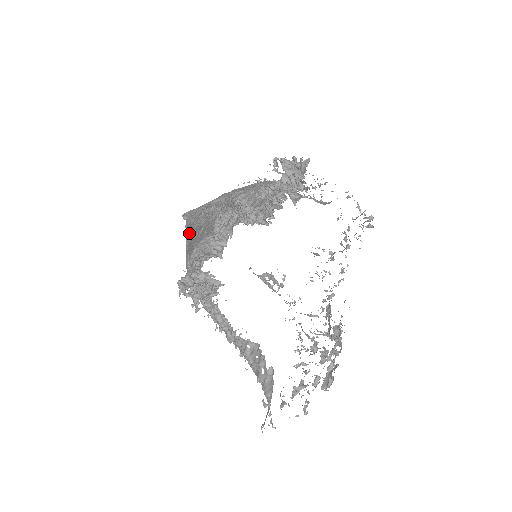
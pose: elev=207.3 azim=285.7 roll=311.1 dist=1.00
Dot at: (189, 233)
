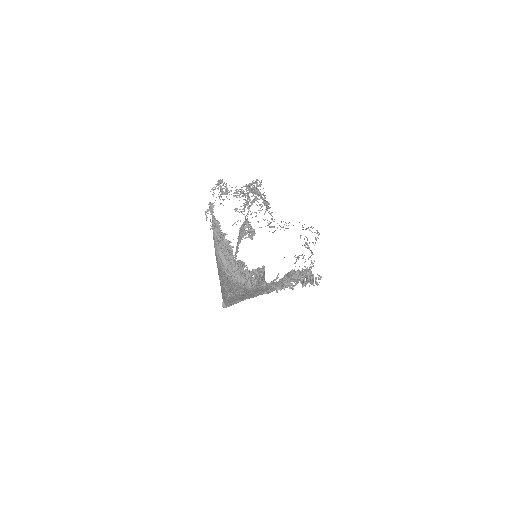
Dot at: occluded
